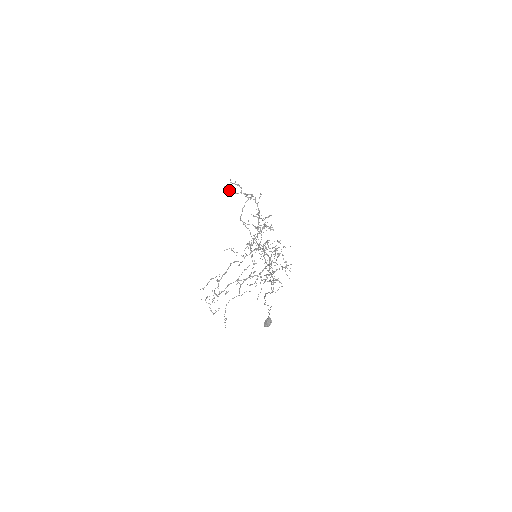
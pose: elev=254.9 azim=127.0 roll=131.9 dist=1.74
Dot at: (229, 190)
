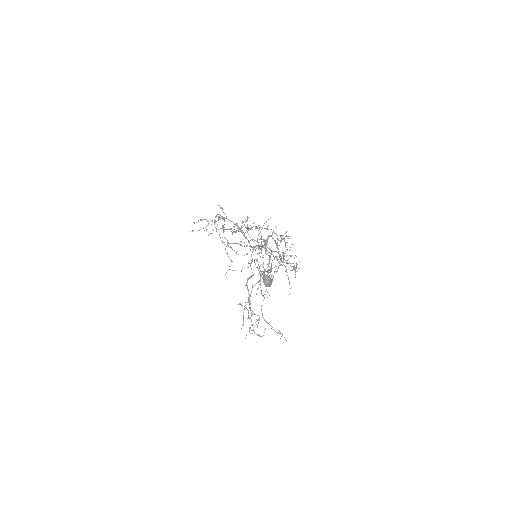
Dot at: (198, 230)
